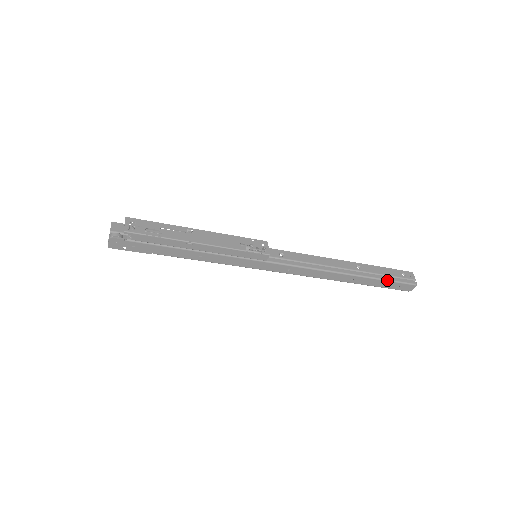
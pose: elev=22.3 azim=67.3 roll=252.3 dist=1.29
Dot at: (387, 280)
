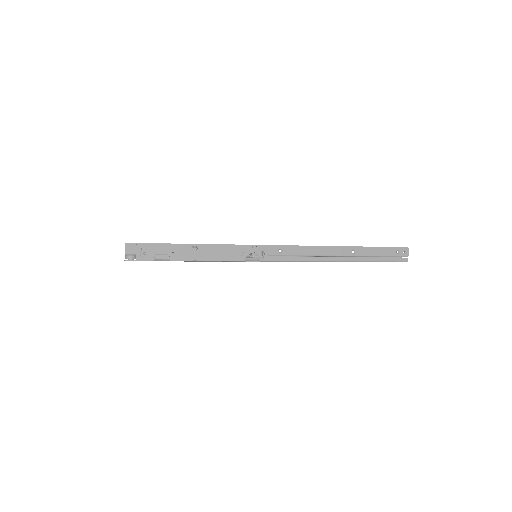
Dot at: (379, 261)
